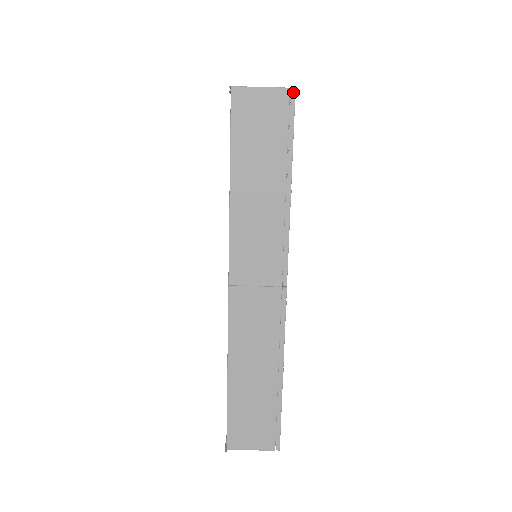
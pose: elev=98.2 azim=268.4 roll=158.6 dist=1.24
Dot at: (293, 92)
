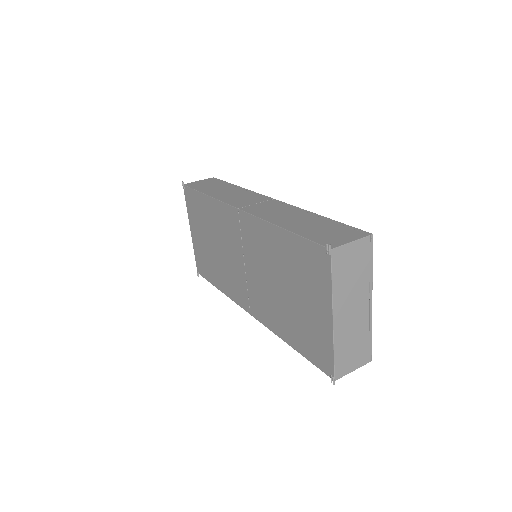
Dot at: (214, 178)
